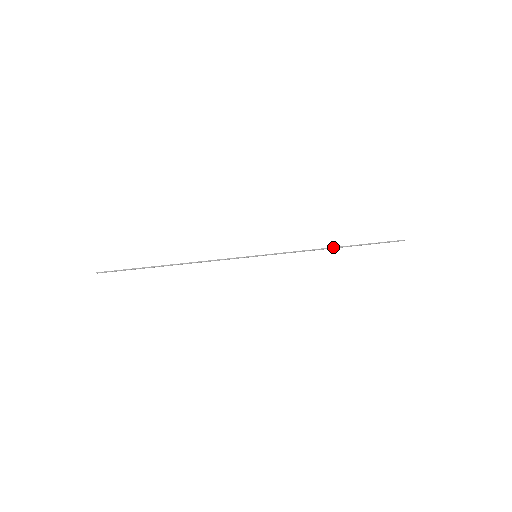
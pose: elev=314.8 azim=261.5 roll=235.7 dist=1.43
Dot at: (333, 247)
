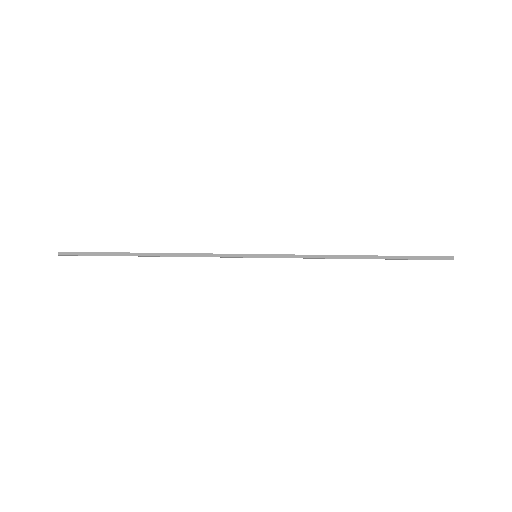
Dot at: occluded
